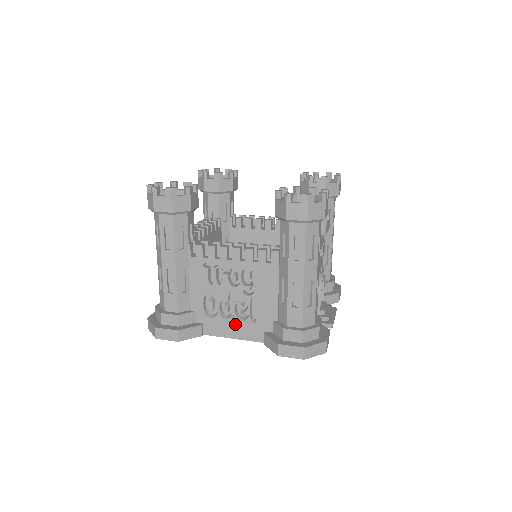
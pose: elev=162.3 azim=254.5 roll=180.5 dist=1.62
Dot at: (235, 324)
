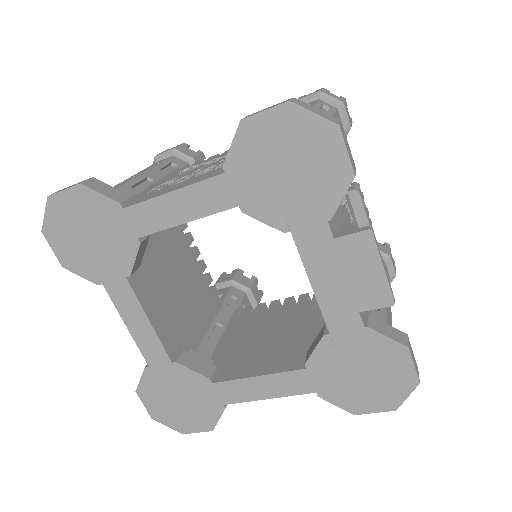
Dot at: (186, 182)
